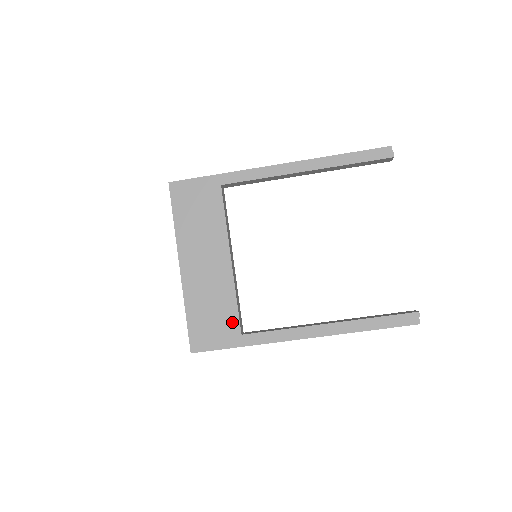
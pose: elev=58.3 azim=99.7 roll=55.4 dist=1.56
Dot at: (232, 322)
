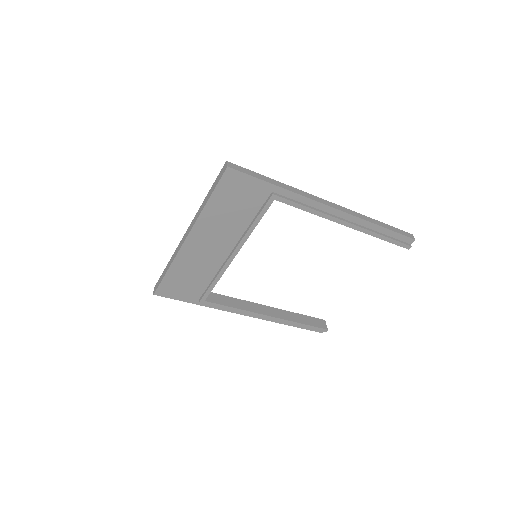
Dot at: (203, 289)
